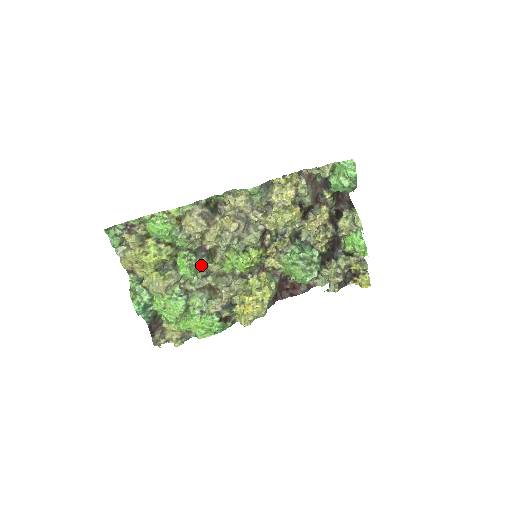
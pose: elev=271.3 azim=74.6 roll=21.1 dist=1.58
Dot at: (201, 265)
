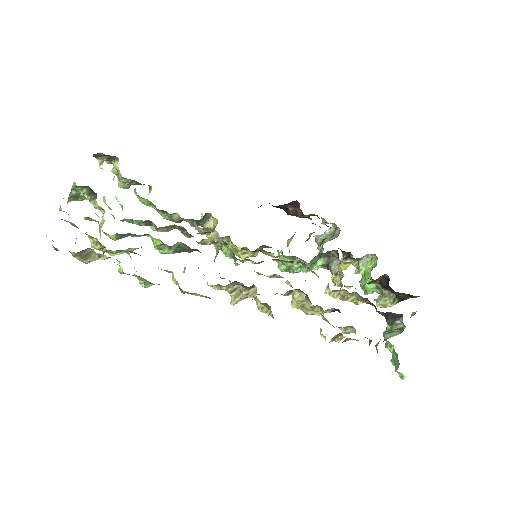
Dot at: occluded
